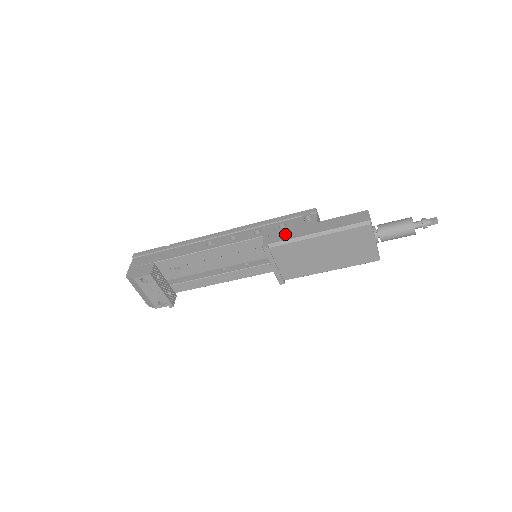
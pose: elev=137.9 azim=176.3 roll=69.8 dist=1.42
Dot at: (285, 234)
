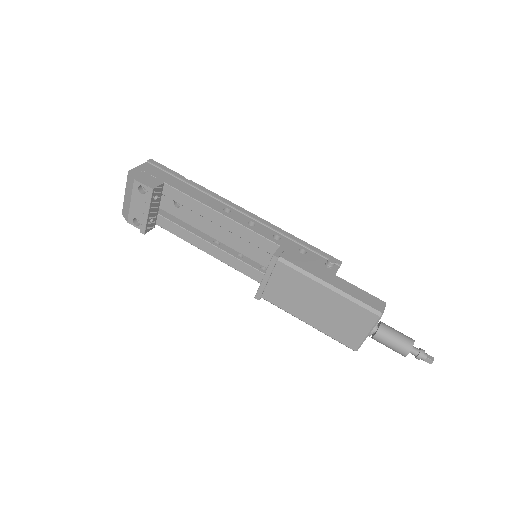
Dot at: (301, 261)
